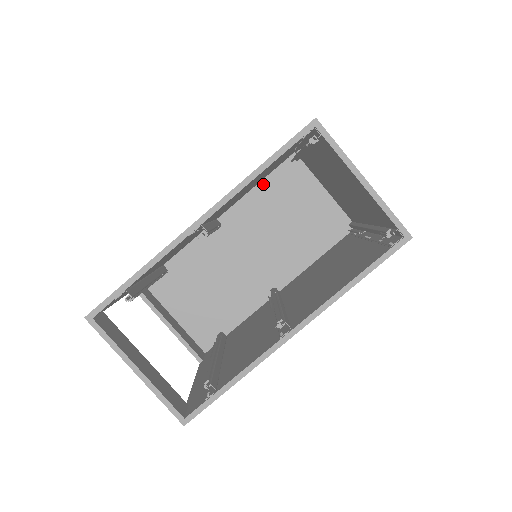
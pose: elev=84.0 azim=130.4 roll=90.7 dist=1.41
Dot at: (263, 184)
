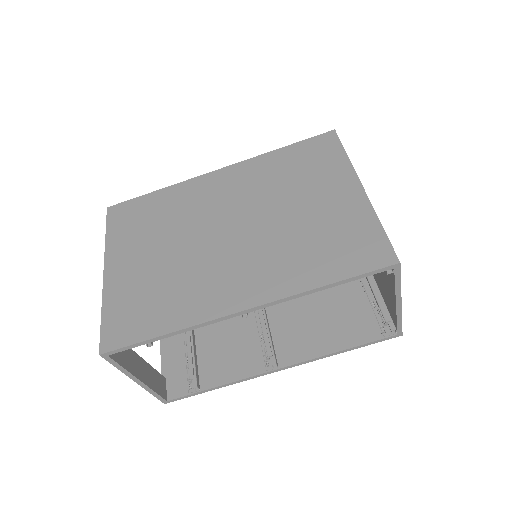
Dot at: occluded
